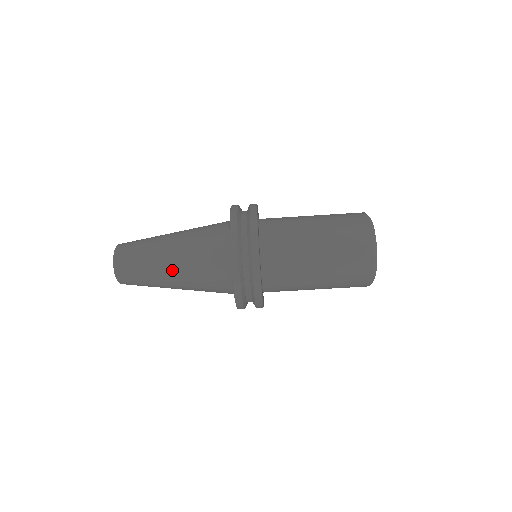
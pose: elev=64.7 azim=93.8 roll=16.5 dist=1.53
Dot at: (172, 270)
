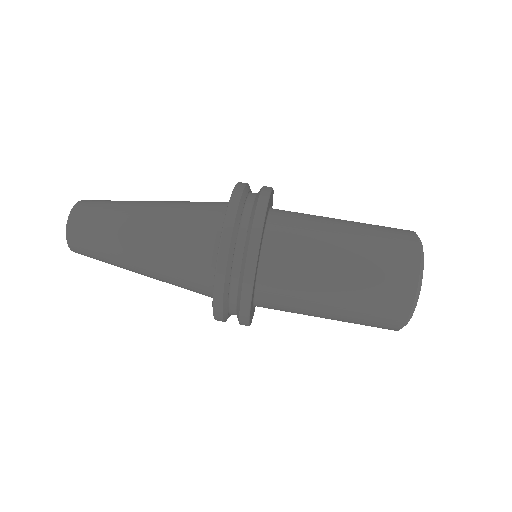
Dot at: (140, 242)
